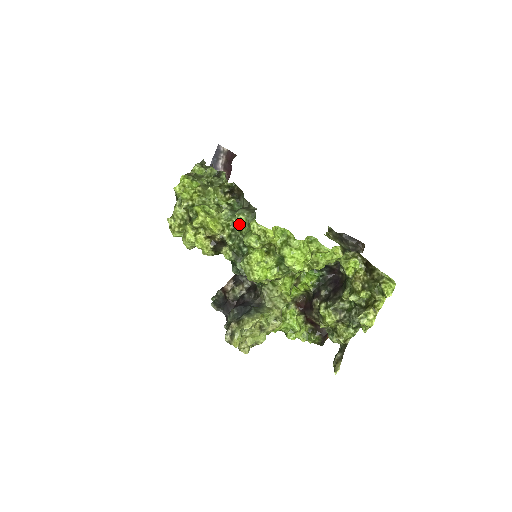
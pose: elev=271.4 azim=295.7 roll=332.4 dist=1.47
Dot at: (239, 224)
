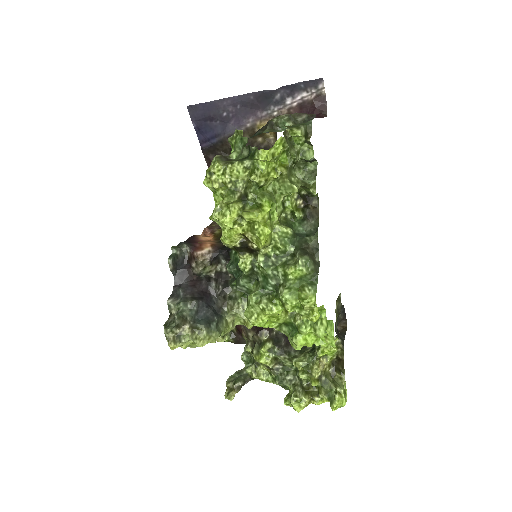
Dot at: (294, 272)
